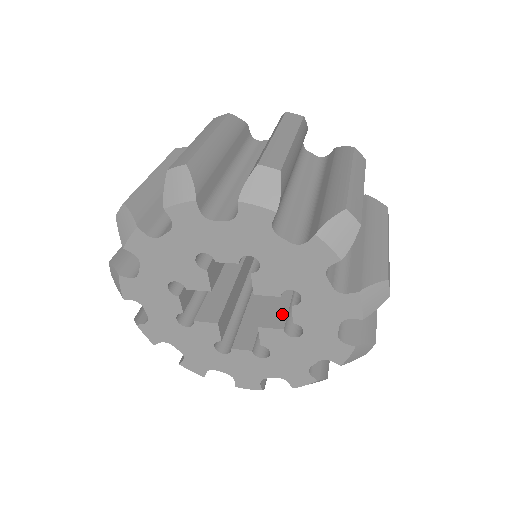
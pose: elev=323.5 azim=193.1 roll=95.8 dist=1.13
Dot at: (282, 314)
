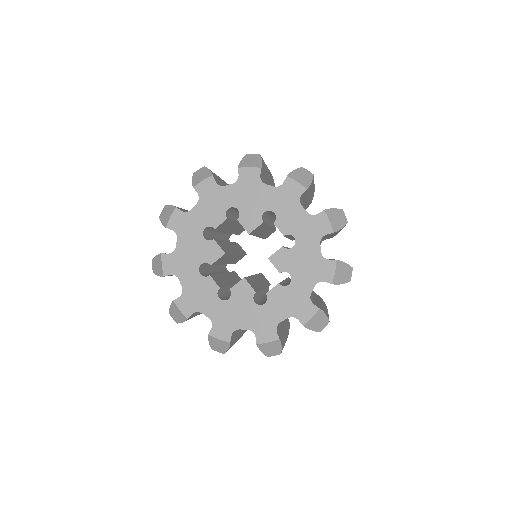
Dot at: (256, 288)
